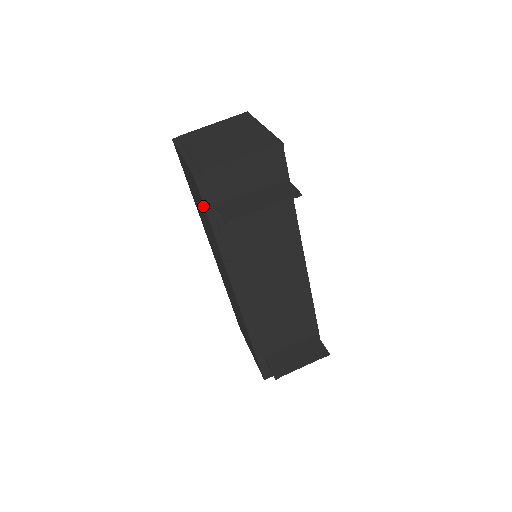
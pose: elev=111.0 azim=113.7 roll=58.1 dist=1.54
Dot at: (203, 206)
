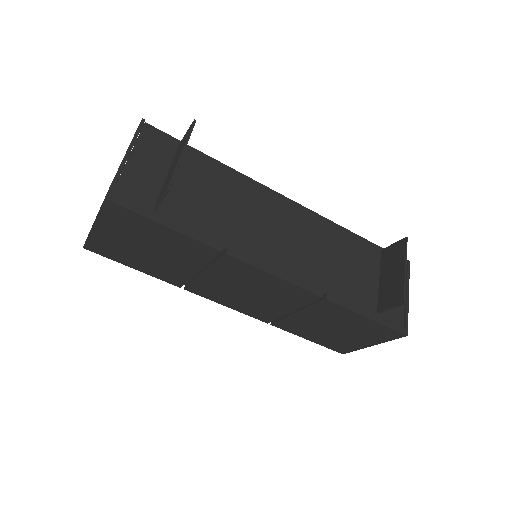
Dot at: (146, 223)
